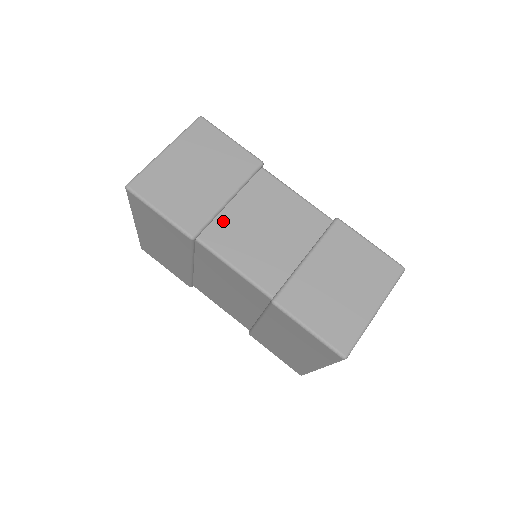
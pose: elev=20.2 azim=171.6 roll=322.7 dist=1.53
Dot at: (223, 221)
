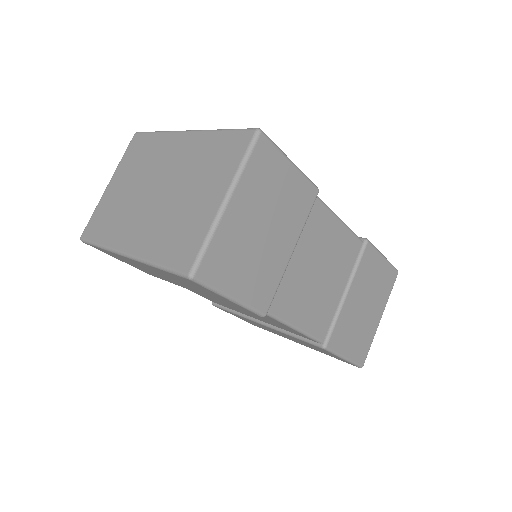
Dot at: (287, 280)
